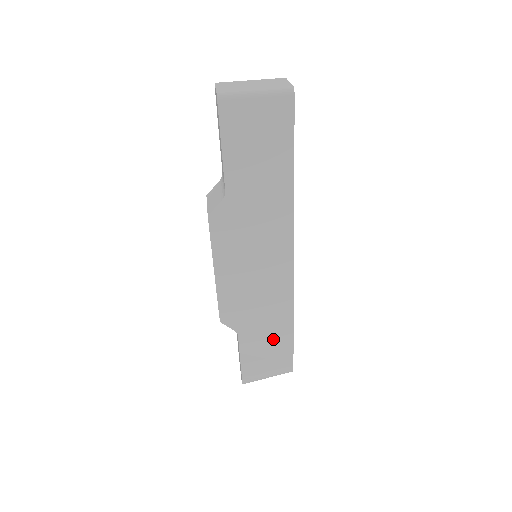
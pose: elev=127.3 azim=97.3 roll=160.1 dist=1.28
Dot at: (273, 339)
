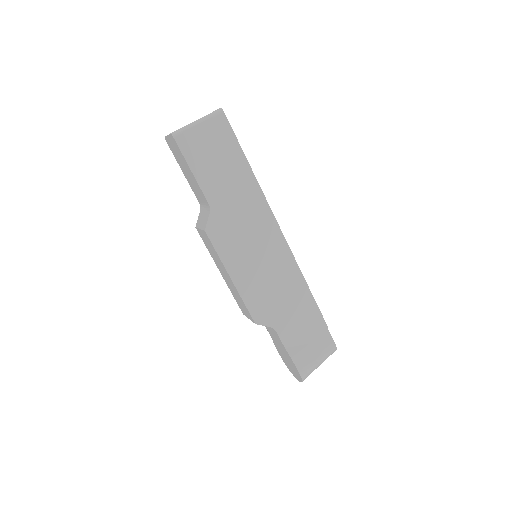
Dot at: (305, 321)
